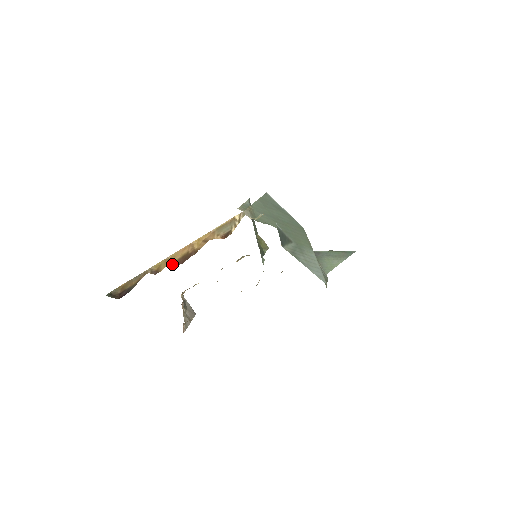
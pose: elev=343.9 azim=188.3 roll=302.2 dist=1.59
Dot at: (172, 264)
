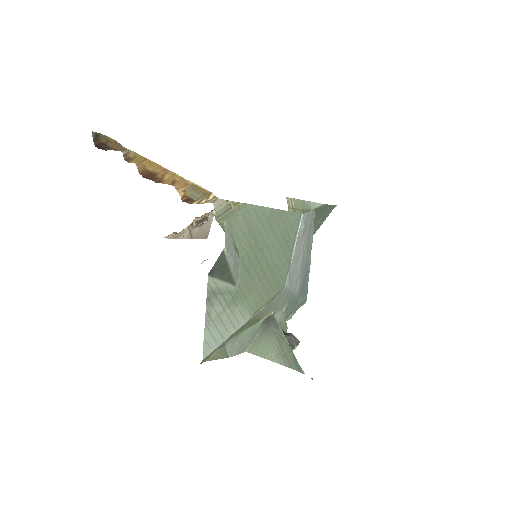
Dot at: (140, 168)
